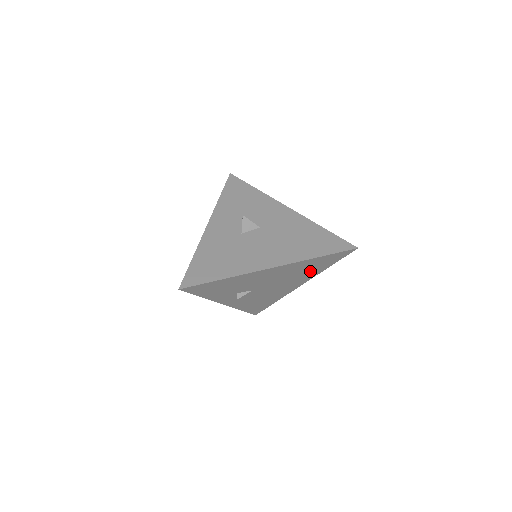
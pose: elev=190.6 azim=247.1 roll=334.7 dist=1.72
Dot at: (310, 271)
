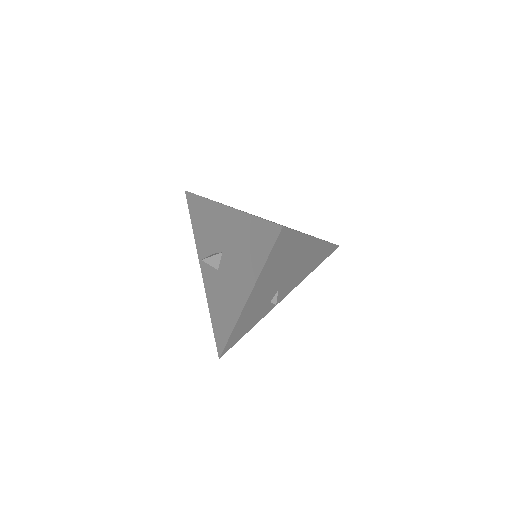
Dot at: (291, 251)
